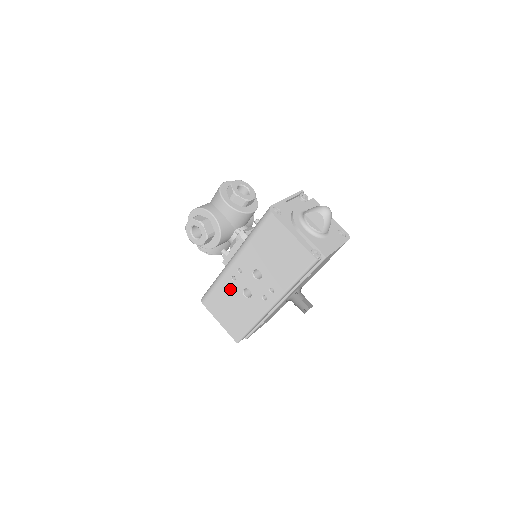
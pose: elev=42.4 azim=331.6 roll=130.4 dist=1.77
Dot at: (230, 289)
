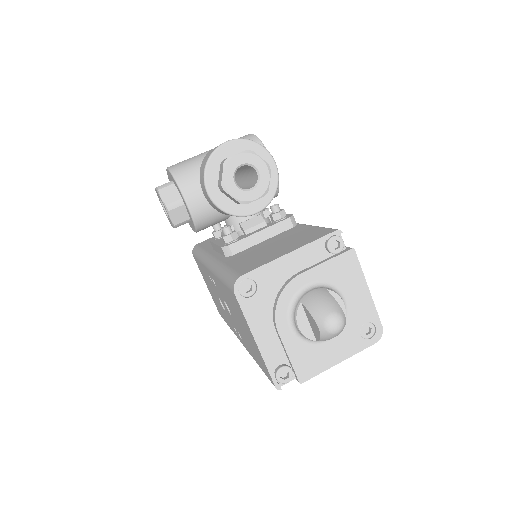
Dot at: (209, 280)
